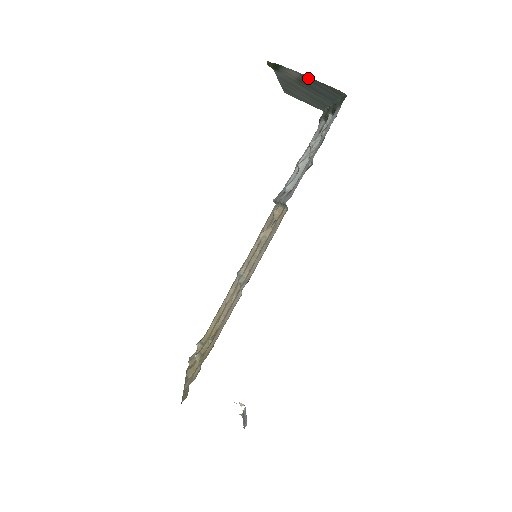
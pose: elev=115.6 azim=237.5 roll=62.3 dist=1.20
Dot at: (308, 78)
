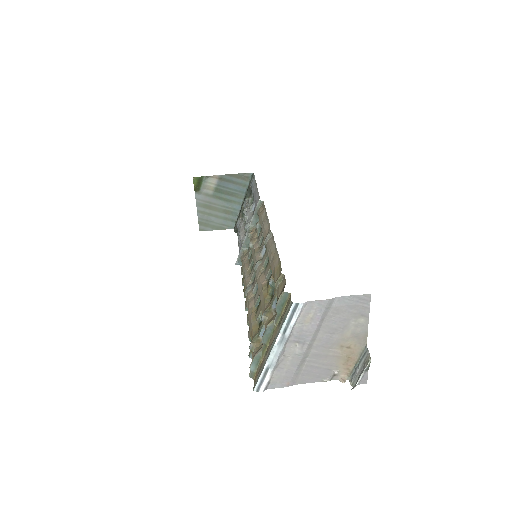
Dot at: (224, 178)
